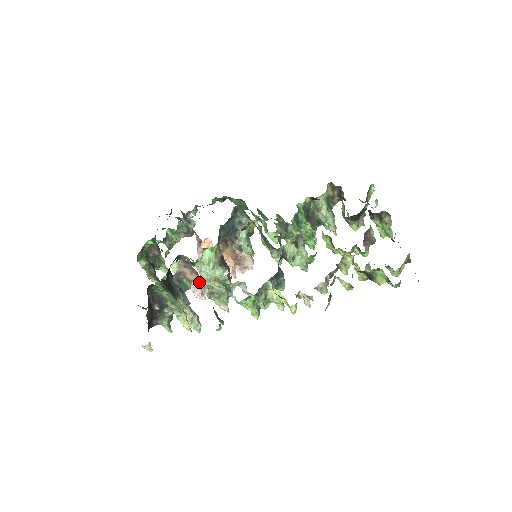
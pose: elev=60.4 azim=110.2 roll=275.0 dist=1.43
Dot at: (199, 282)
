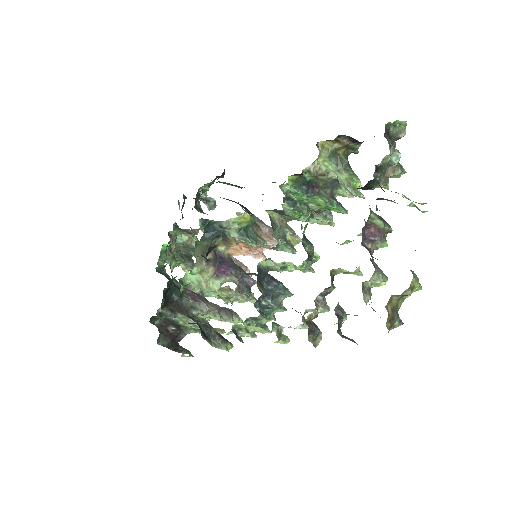
Dot at: occluded
